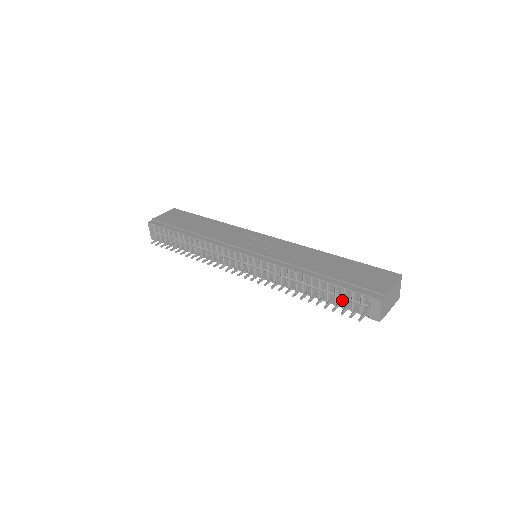
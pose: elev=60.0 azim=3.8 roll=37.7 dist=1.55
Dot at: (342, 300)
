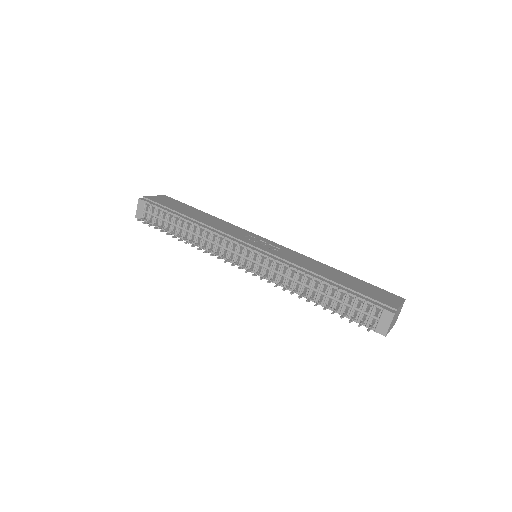
Dot at: (350, 310)
